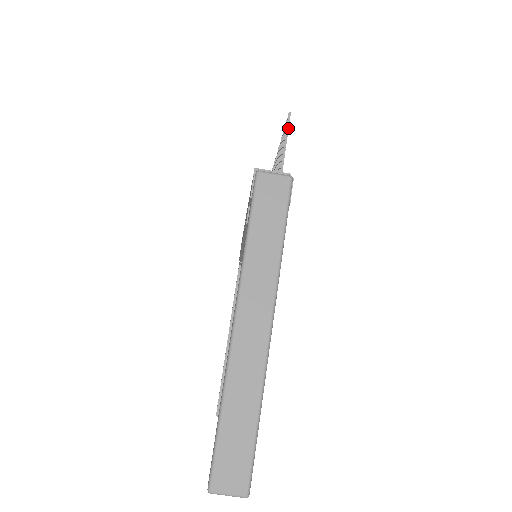
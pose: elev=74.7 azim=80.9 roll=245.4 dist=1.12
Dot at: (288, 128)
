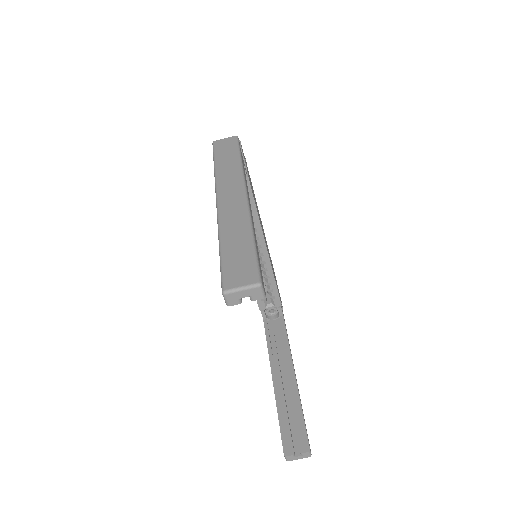
Dot at: occluded
